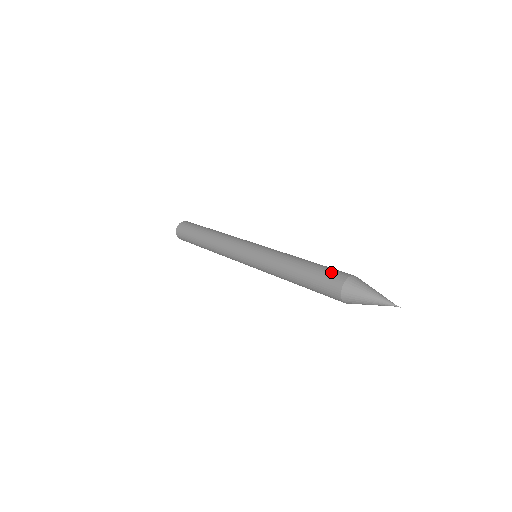
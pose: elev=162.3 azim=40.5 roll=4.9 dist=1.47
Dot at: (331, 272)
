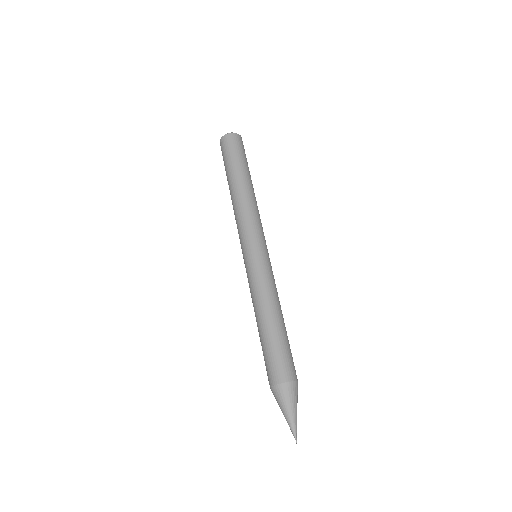
Dot at: (278, 361)
